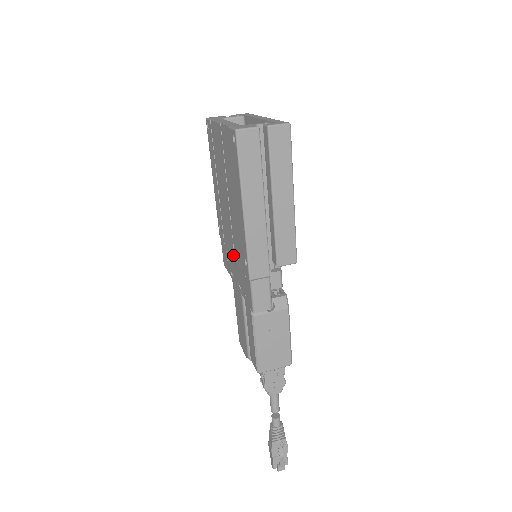
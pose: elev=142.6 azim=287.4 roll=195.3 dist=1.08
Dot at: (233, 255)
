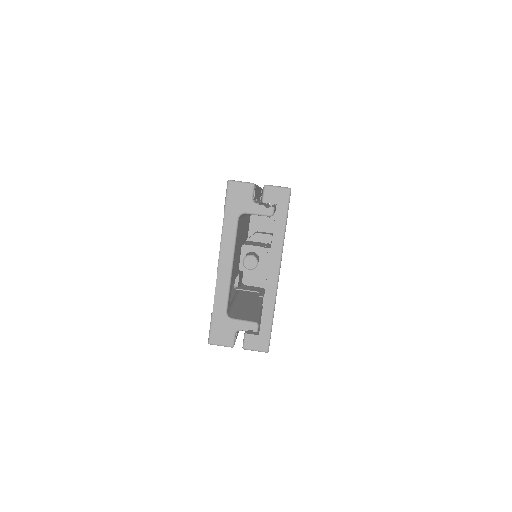
Dot at: occluded
